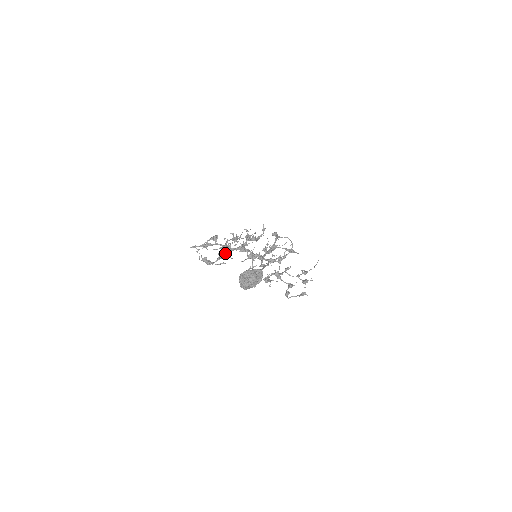
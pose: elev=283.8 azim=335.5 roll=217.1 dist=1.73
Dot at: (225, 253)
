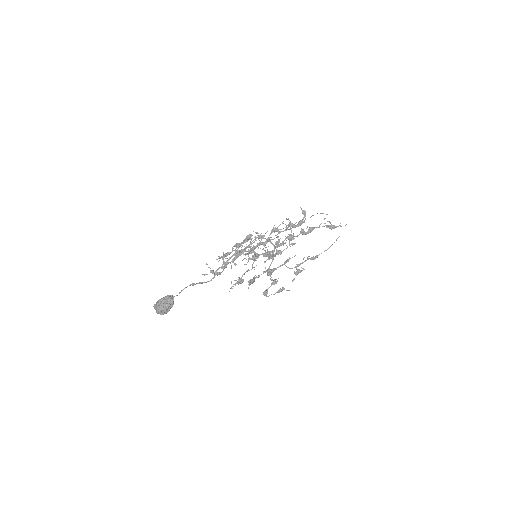
Dot at: (232, 260)
